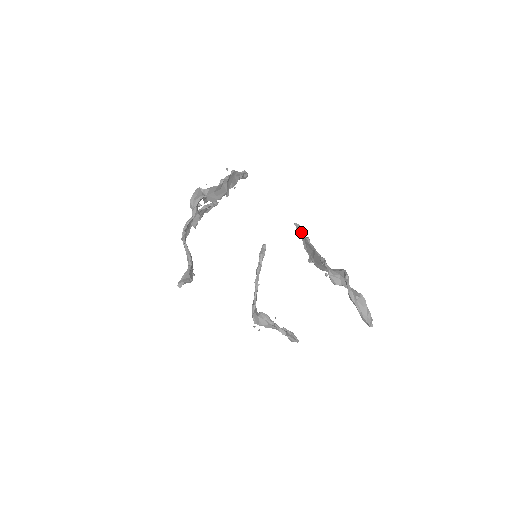
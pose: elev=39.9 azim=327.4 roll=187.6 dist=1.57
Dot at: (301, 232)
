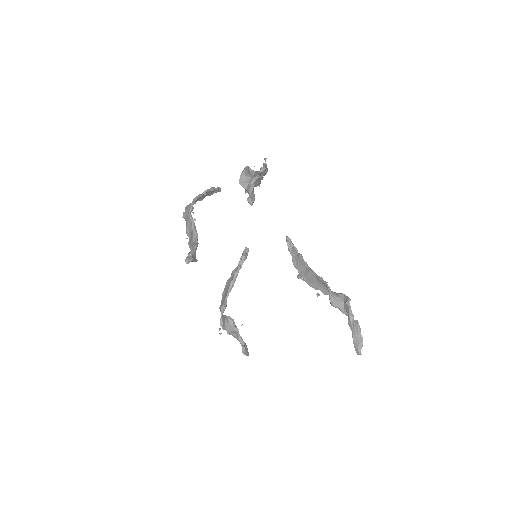
Dot at: (293, 247)
